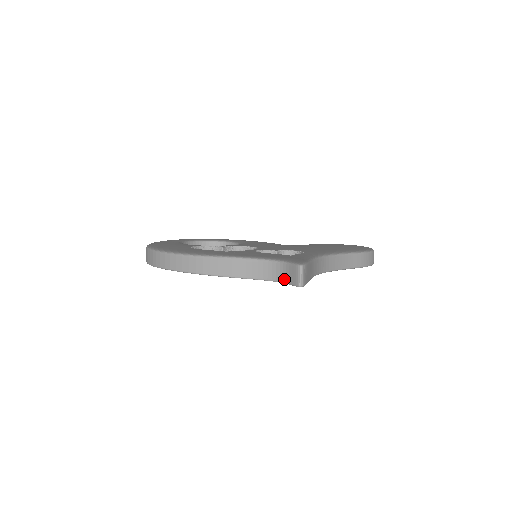
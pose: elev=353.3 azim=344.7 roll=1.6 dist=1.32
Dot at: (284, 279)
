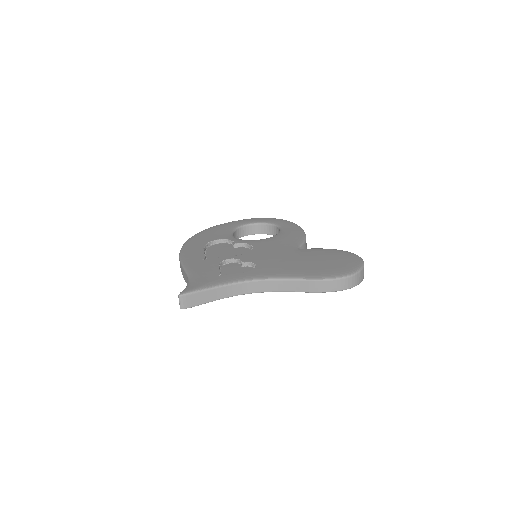
Dot at: occluded
